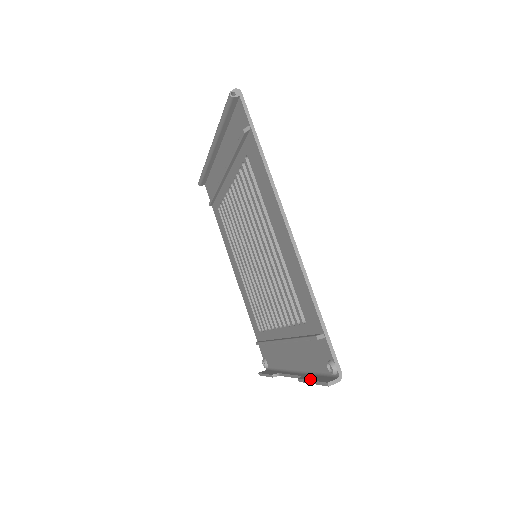
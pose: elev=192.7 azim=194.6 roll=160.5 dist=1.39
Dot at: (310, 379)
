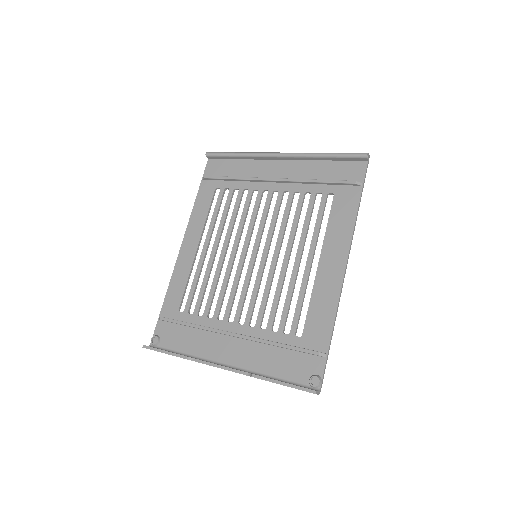
Dot at: occluded
